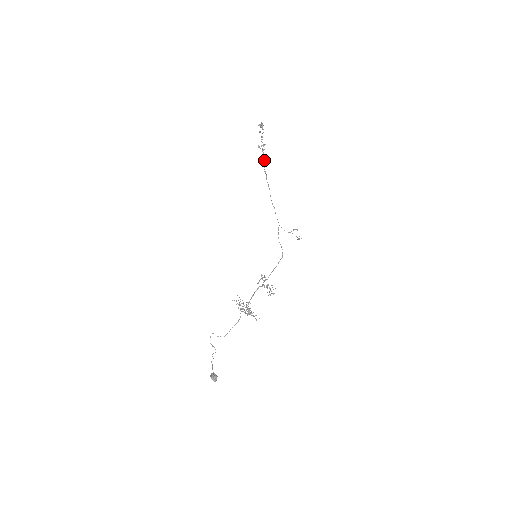
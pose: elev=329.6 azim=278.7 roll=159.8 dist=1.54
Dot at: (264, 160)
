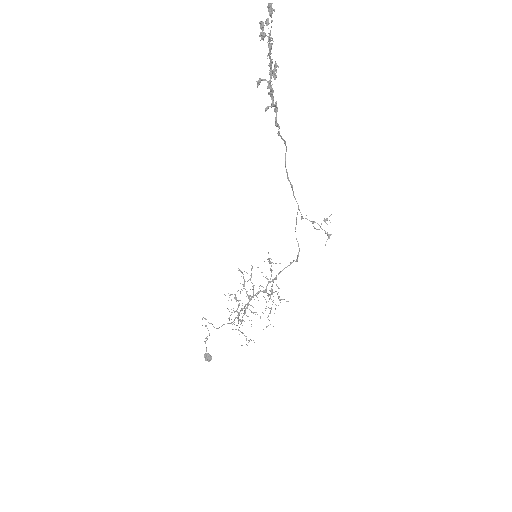
Dot at: (273, 105)
